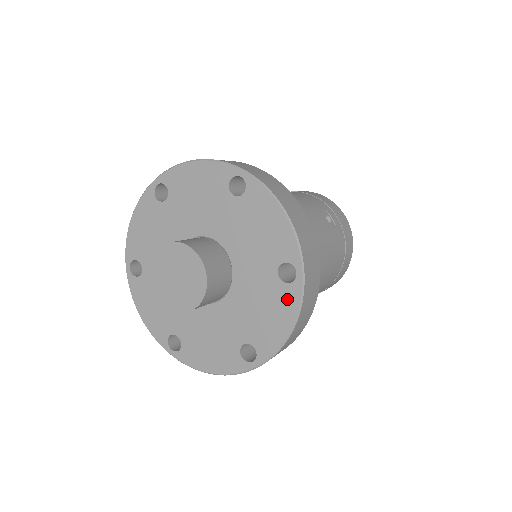
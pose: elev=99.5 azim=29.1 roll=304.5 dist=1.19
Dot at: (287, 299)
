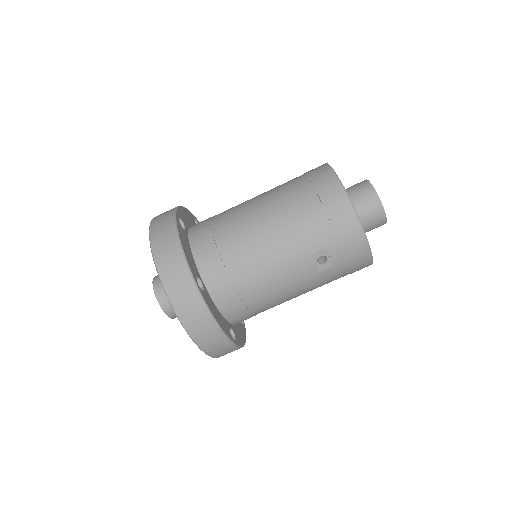
Dot at: occluded
